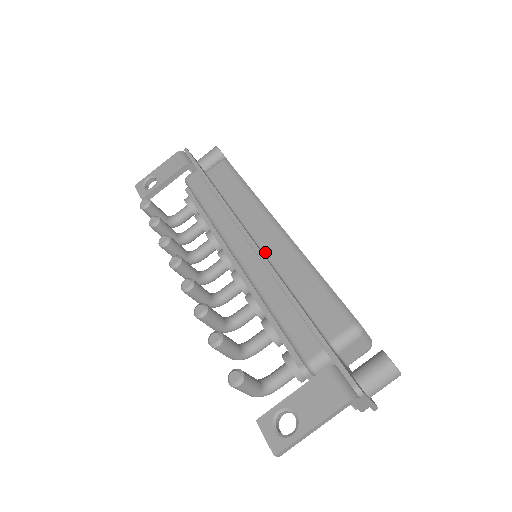
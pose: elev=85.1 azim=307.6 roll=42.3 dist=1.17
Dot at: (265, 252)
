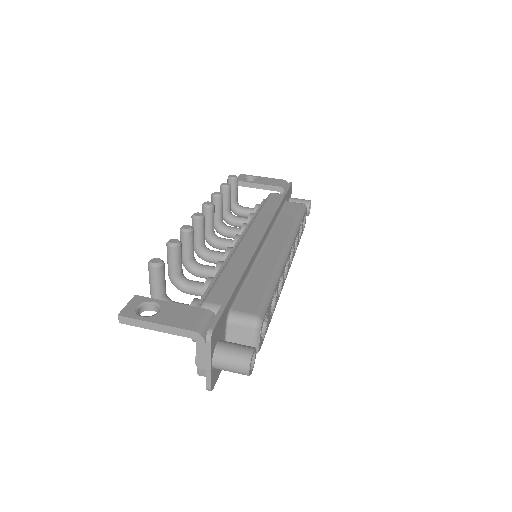
Dot at: (262, 250)
